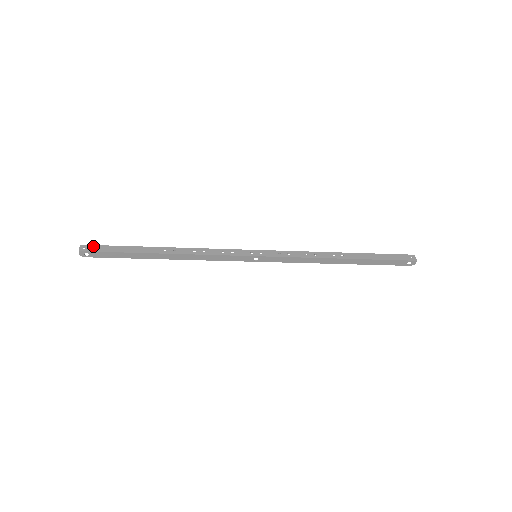
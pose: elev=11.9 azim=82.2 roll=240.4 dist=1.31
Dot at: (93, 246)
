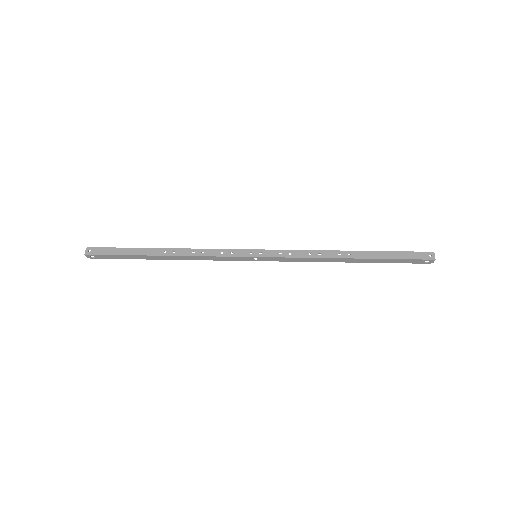
Dot at: (98, 248)
